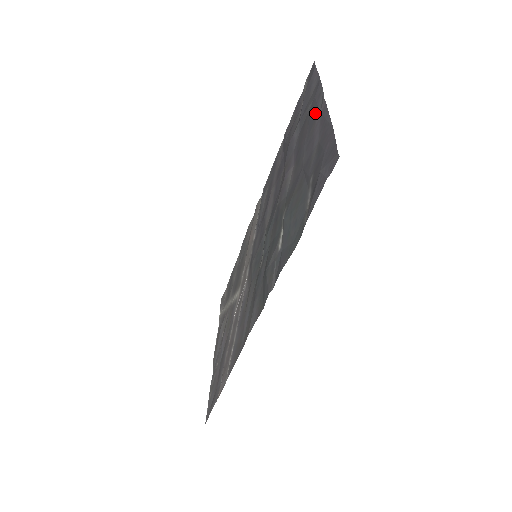
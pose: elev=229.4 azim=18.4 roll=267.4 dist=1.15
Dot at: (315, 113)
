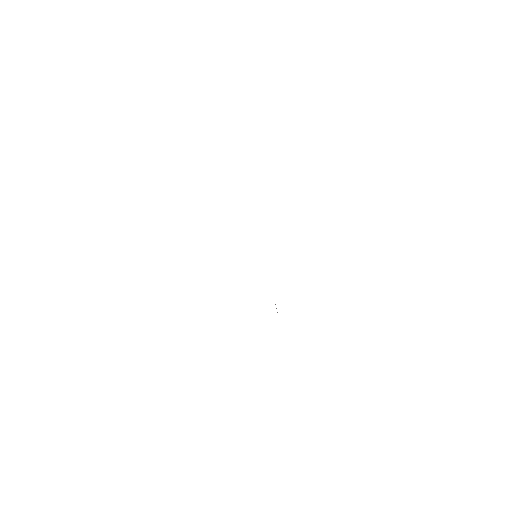
Dot at: occluded
